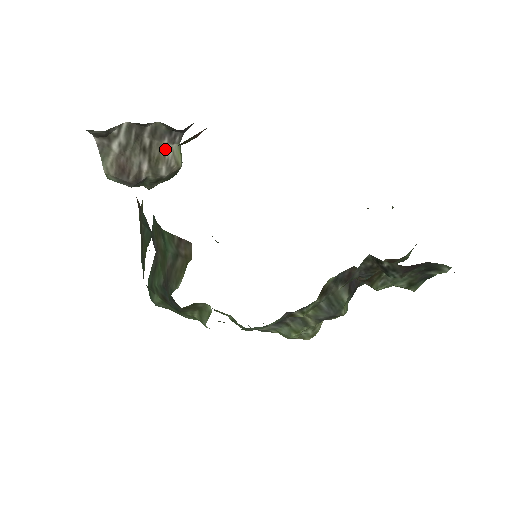
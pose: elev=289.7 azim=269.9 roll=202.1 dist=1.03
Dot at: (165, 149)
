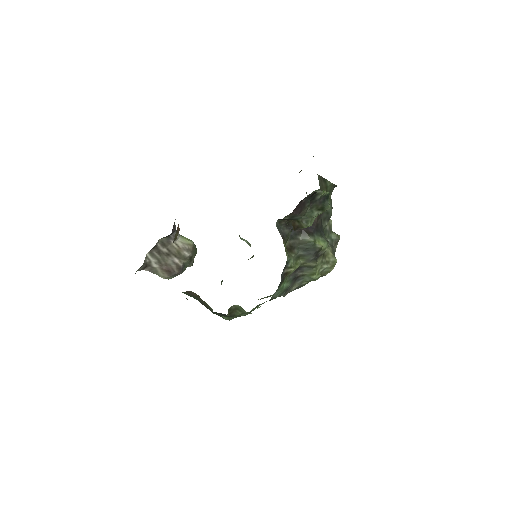
Dot at: (176, 245)
